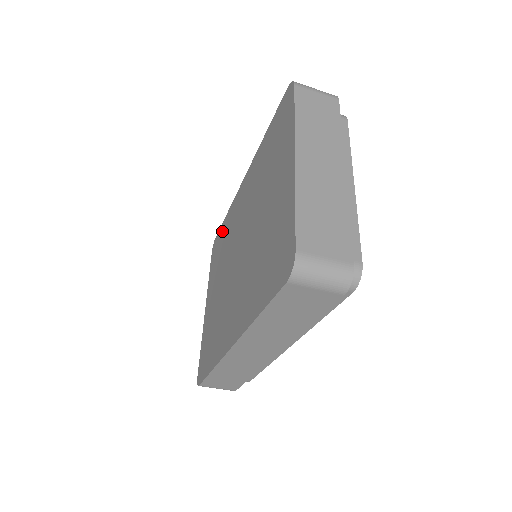
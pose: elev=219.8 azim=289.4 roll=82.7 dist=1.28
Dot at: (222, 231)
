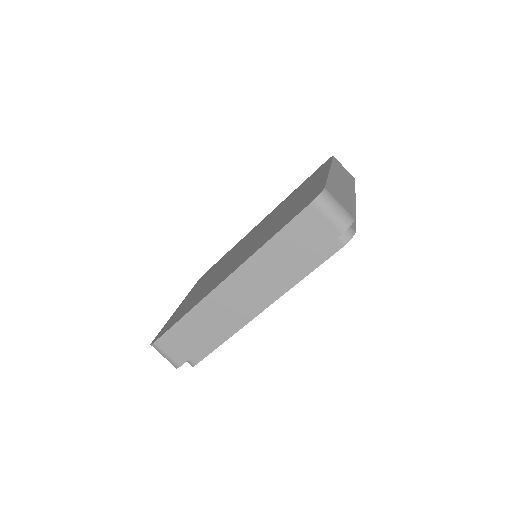
Dot at: (220, 260)
